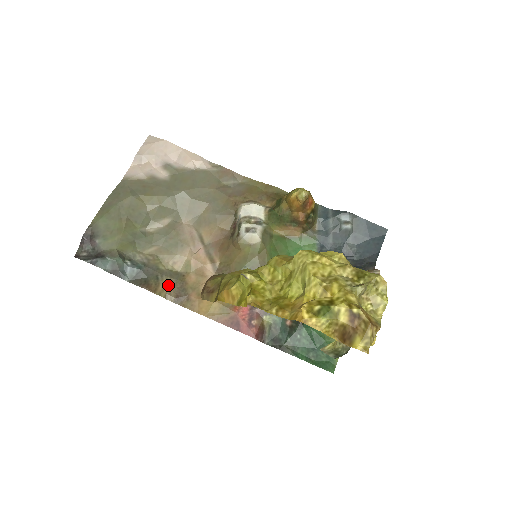
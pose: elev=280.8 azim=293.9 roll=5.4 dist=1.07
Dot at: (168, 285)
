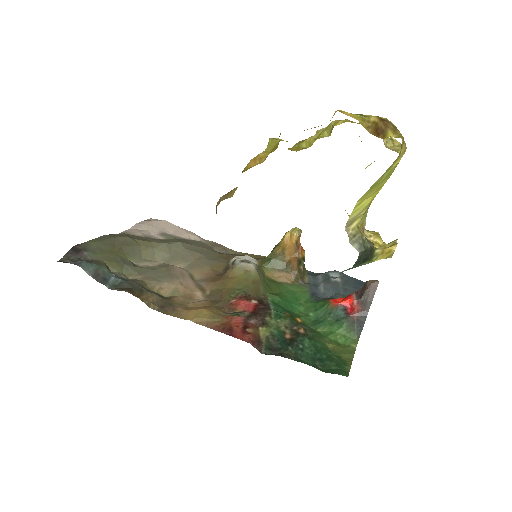
Dot at: (152, 298)
